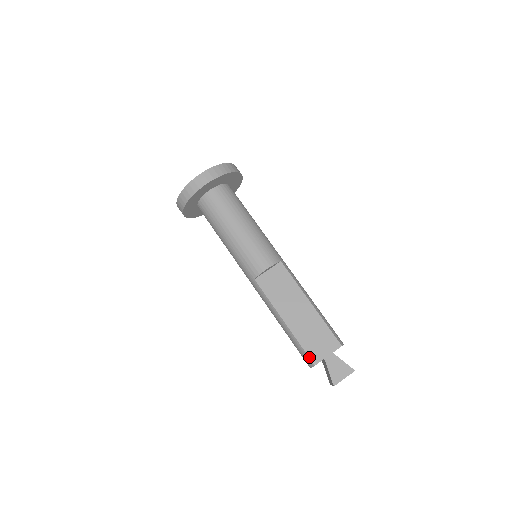
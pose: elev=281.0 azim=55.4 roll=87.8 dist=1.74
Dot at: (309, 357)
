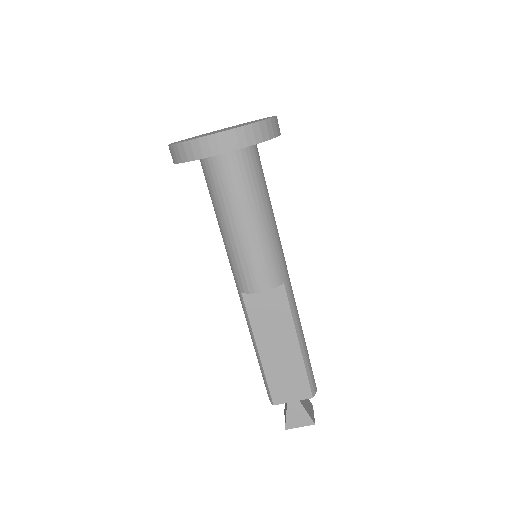
Dot at: (271, 396)
